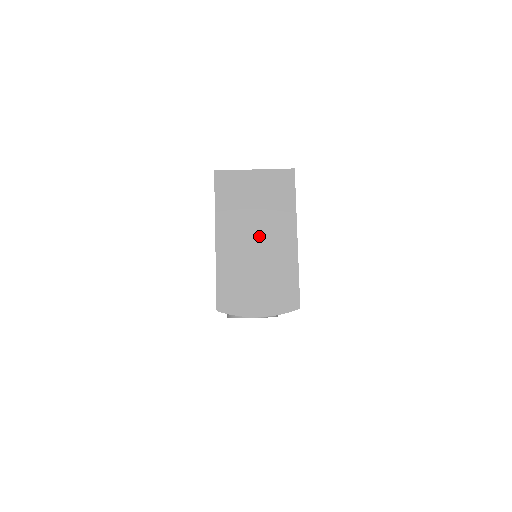
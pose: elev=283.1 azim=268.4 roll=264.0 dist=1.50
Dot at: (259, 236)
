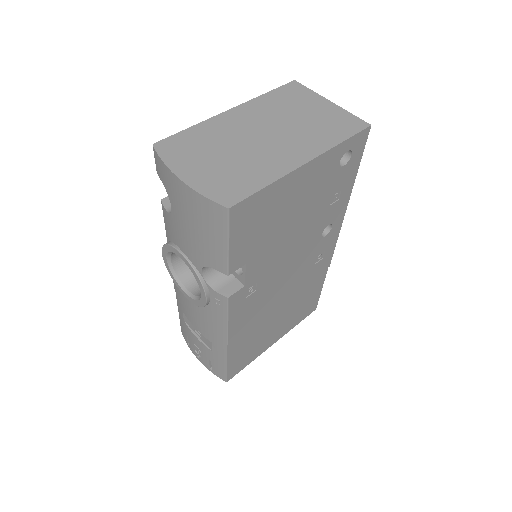
Dot at: (272, 135)
